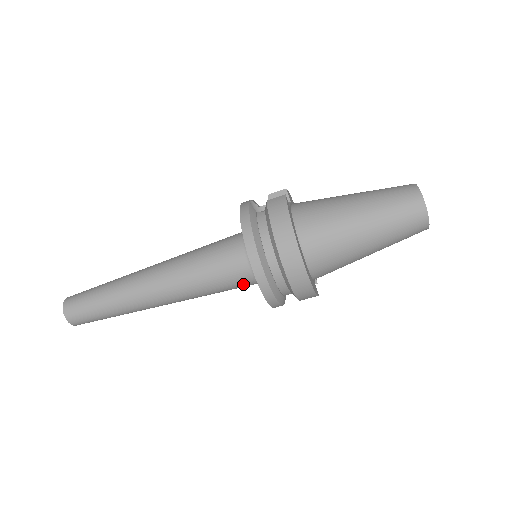
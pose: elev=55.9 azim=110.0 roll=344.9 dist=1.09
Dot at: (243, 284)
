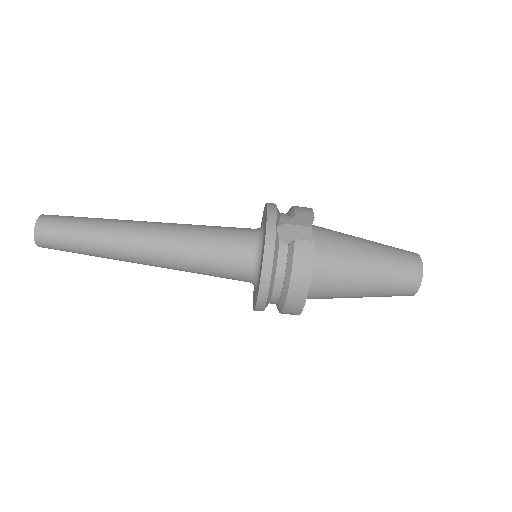
Dot at: occluded
